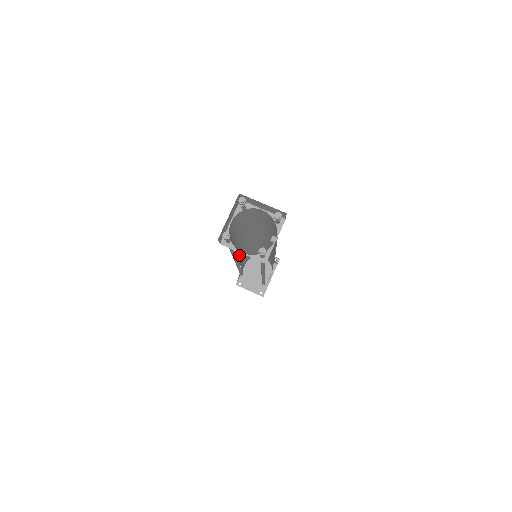
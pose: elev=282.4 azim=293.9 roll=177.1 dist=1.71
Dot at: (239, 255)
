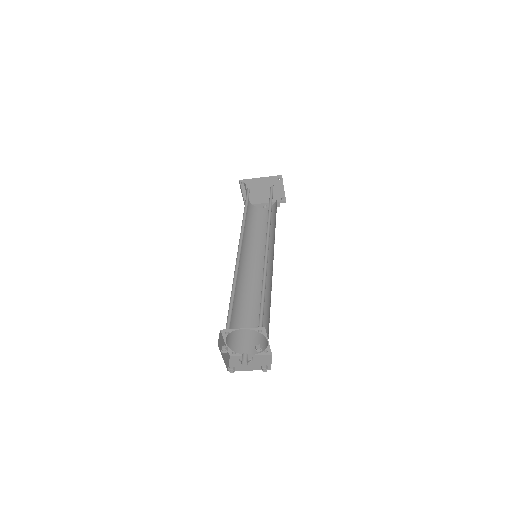
Dot at: occluded
